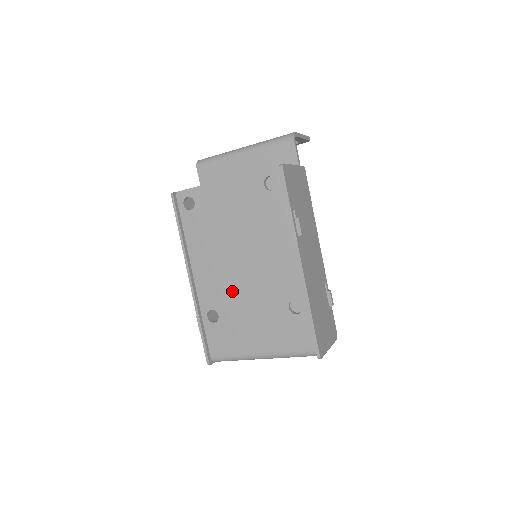
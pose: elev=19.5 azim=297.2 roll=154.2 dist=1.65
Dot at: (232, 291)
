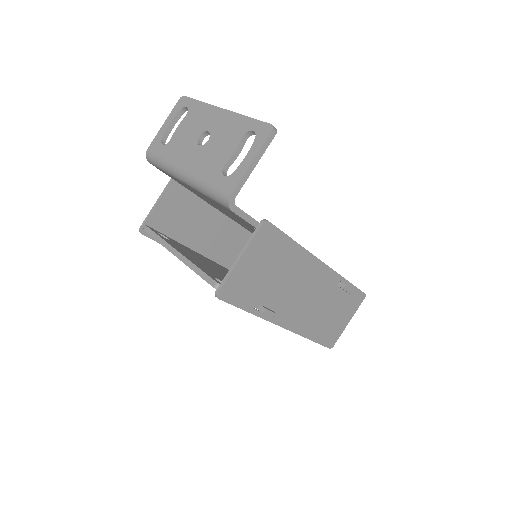
Dot at: occluded
